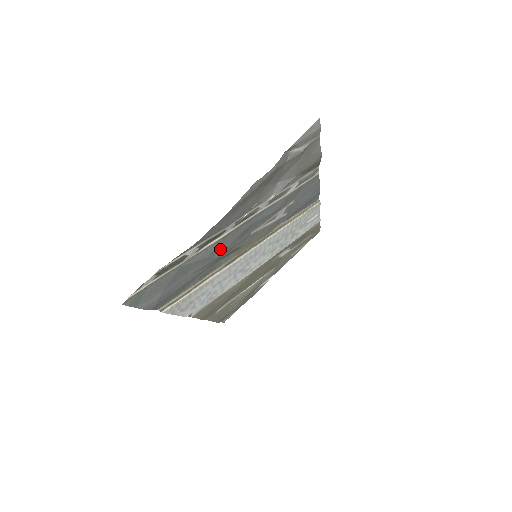
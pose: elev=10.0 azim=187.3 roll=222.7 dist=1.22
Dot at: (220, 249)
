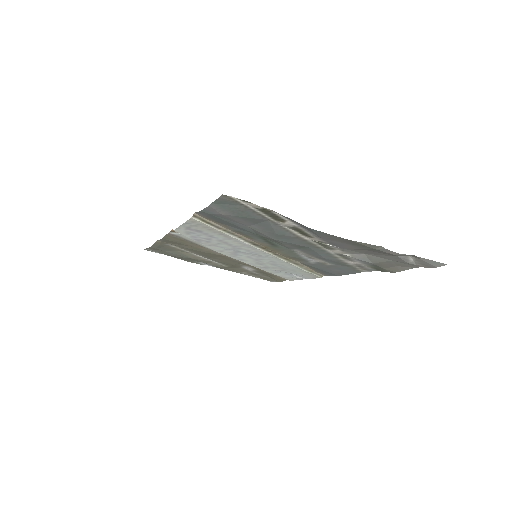
Dot at: (284, 238)
